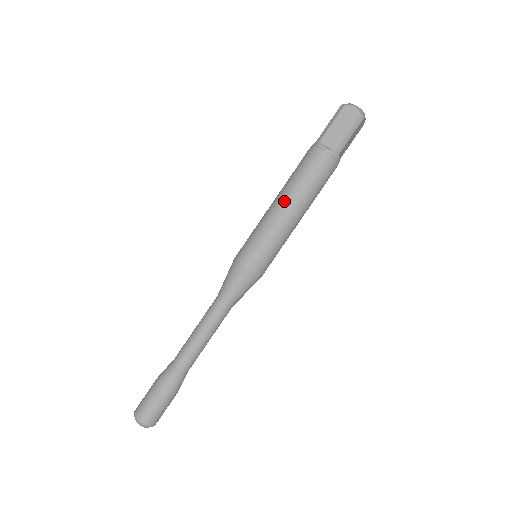
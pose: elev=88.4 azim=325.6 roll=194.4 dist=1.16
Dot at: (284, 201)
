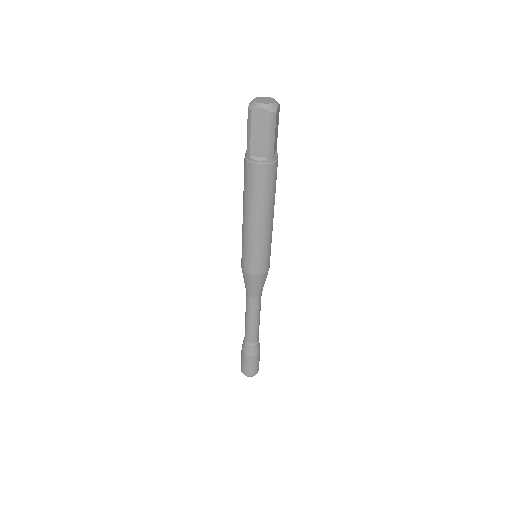
Dot at: (251, 218)
